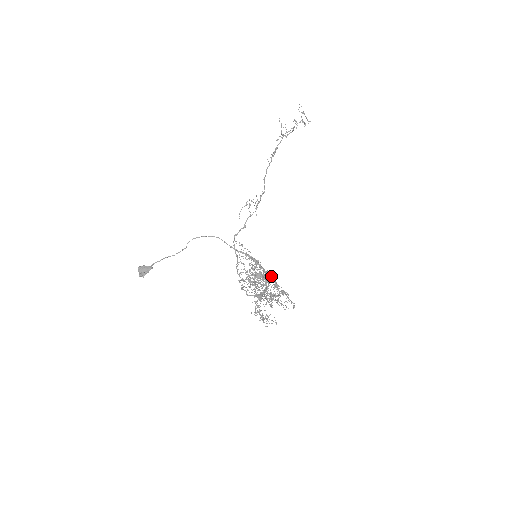
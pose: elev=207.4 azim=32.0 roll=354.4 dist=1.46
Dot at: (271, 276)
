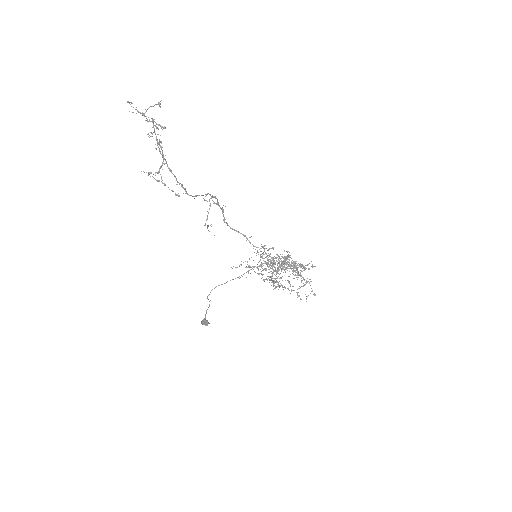
Dot at: occluded
